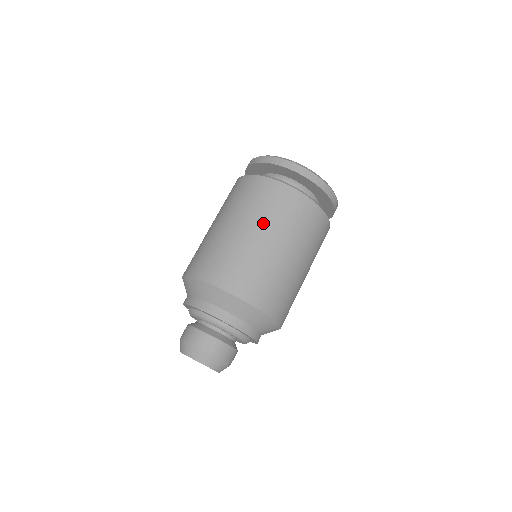
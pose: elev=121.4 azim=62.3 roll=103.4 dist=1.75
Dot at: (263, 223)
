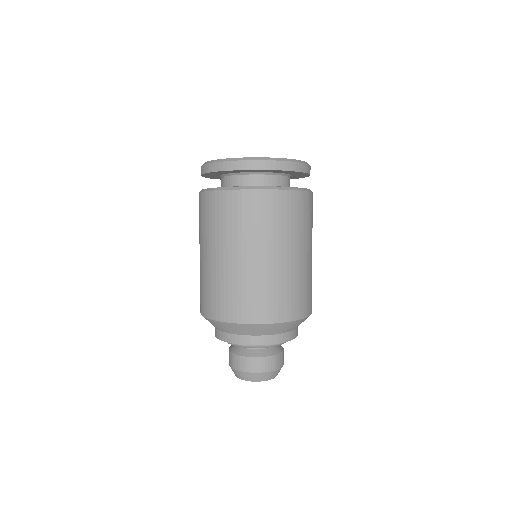
Dot at: (262, 242)
